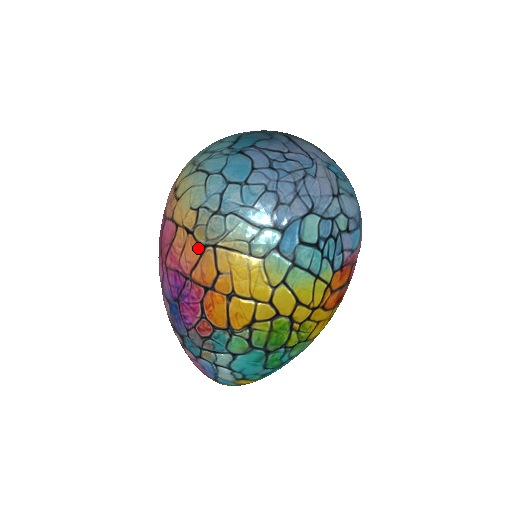
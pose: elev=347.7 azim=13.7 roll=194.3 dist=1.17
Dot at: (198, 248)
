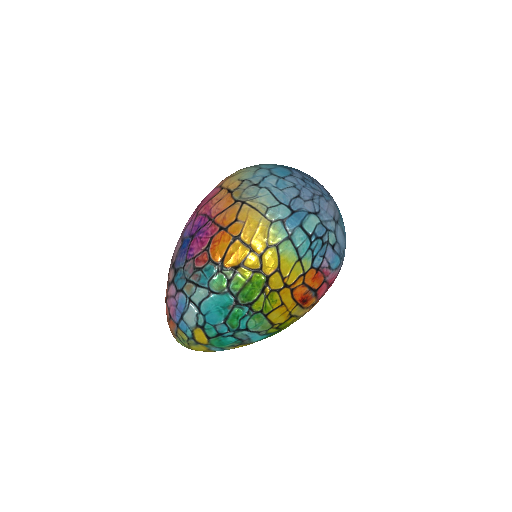
Dot at: (231, 201)
